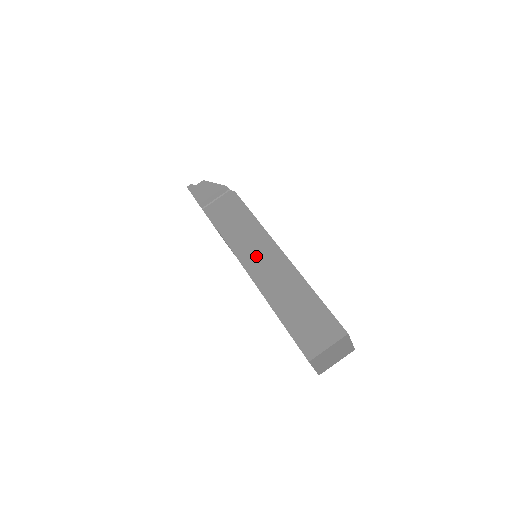
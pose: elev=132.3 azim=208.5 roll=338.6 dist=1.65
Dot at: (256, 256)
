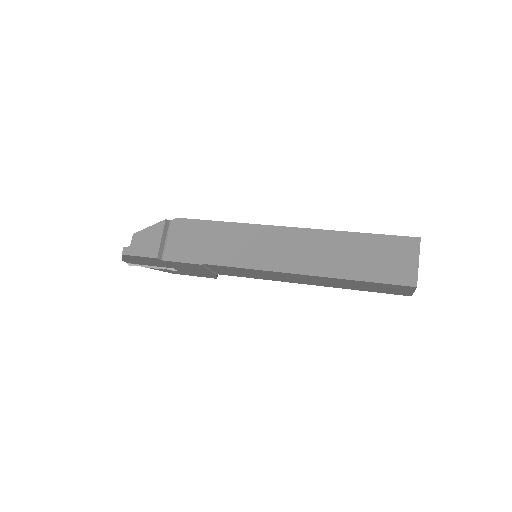
Dot at: (269, 252)
